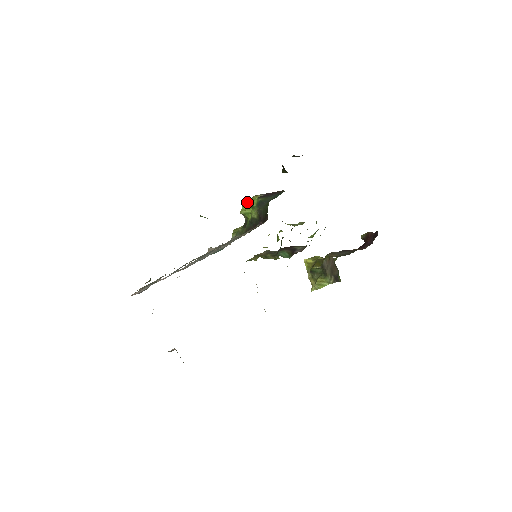
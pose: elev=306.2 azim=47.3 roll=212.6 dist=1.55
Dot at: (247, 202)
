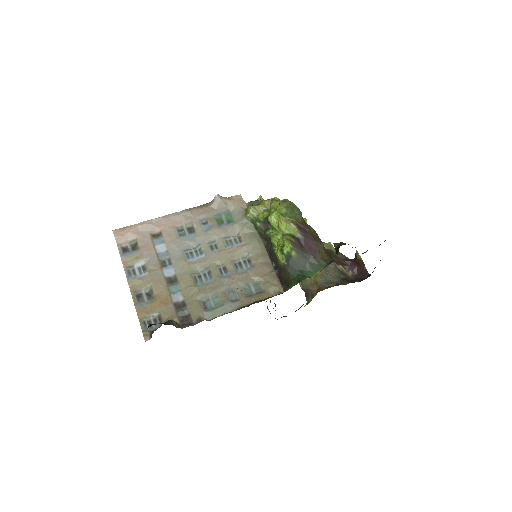
Dot at: (281, 227)
